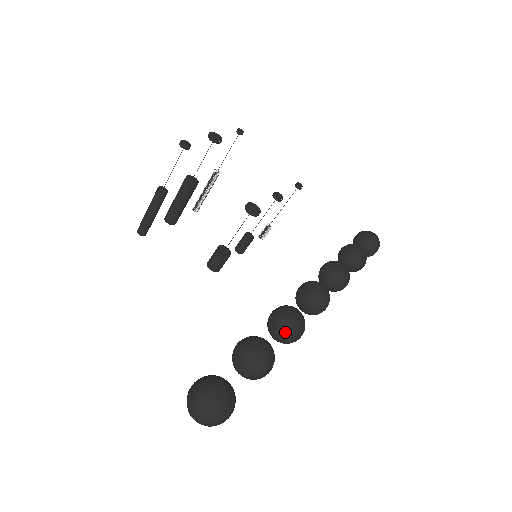
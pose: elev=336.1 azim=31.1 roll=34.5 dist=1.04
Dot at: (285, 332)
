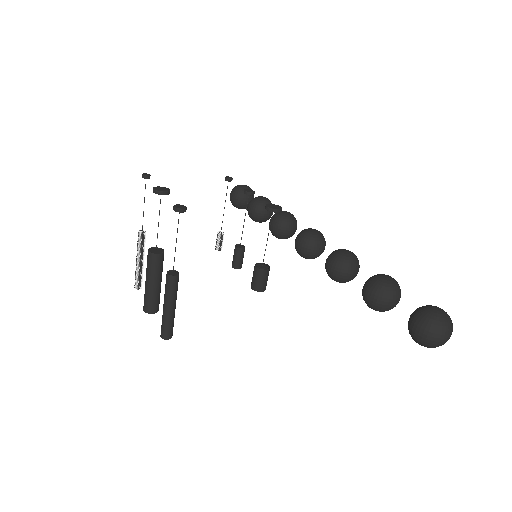
Dot at: (357, 267)
